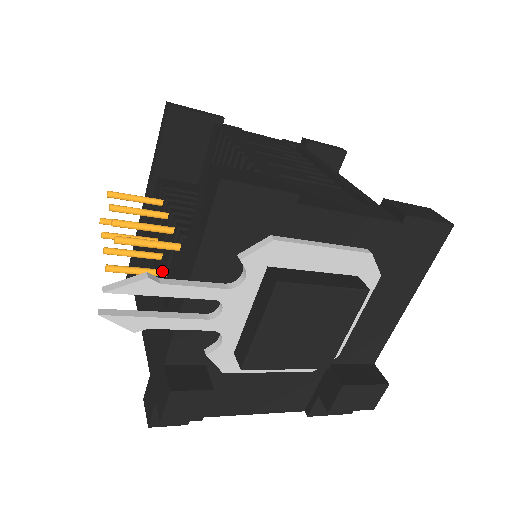
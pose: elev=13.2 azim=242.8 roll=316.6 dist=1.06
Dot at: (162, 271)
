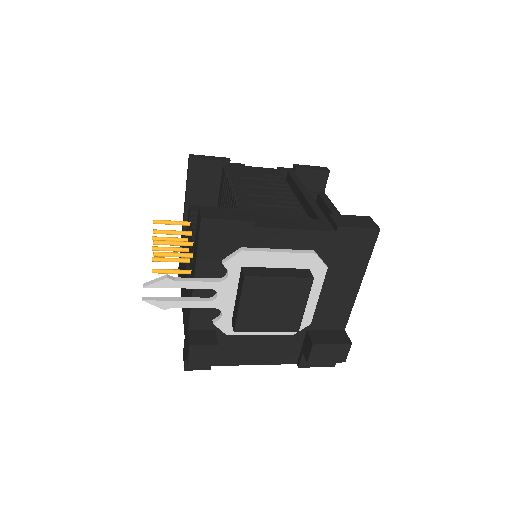
Dot at: (188, 271)
